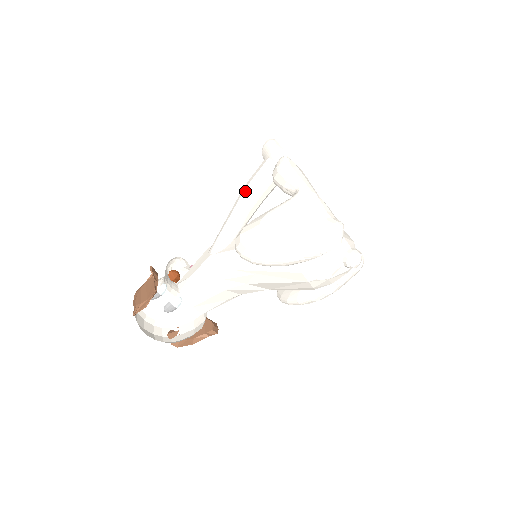
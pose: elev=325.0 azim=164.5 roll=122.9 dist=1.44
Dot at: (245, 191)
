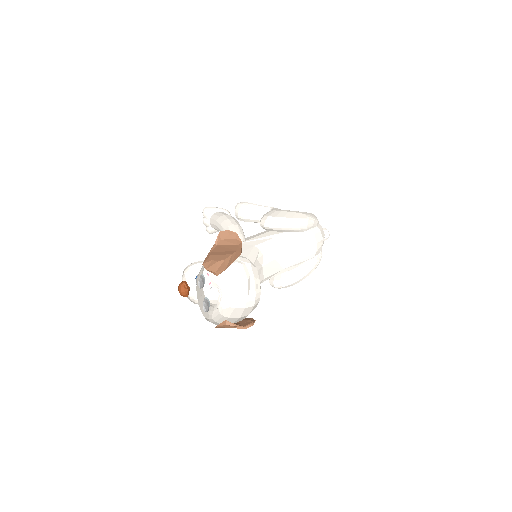
Dot at: (228, 217)
